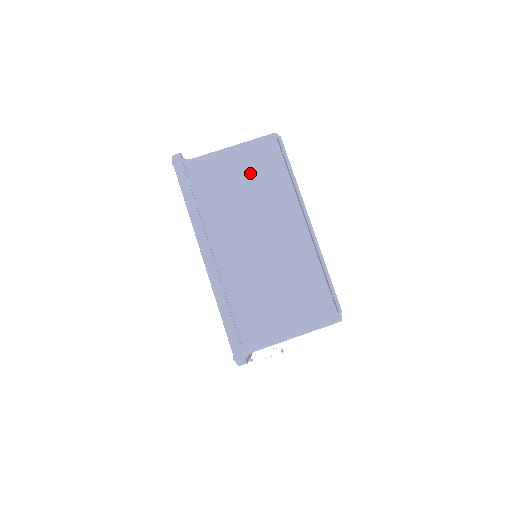
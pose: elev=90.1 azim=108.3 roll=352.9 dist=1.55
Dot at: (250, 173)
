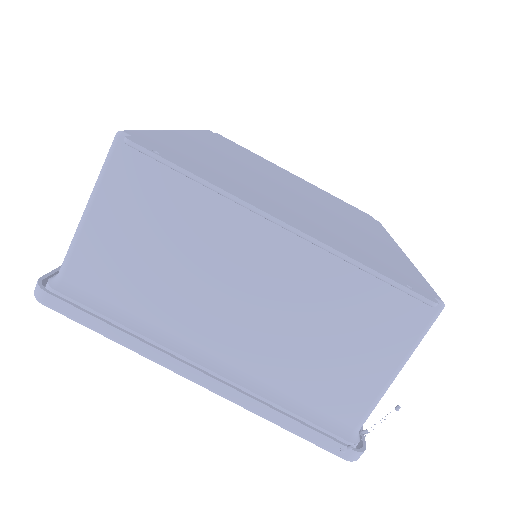
Dot at: (143, 224)
